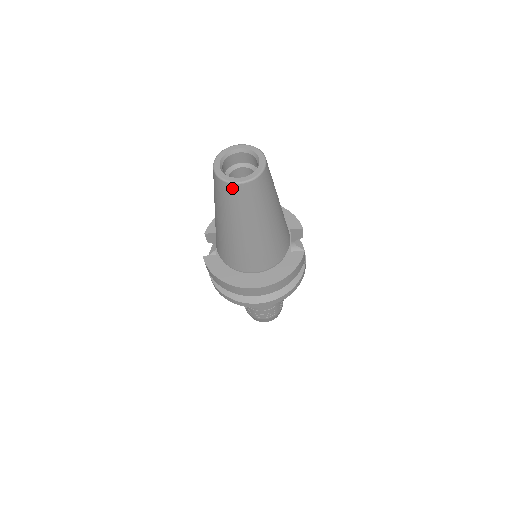
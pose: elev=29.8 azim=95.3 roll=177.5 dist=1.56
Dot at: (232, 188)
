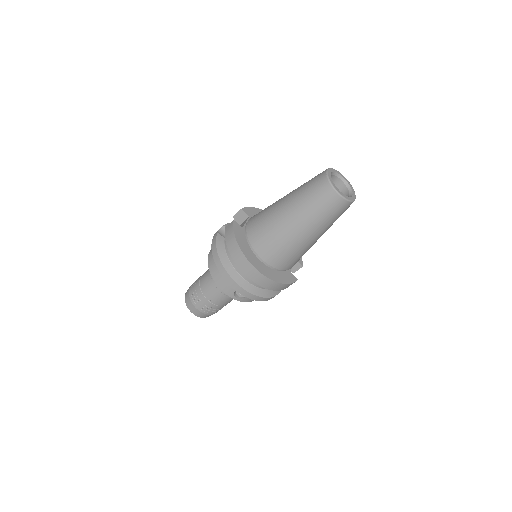
Dot at: (331, 192)
